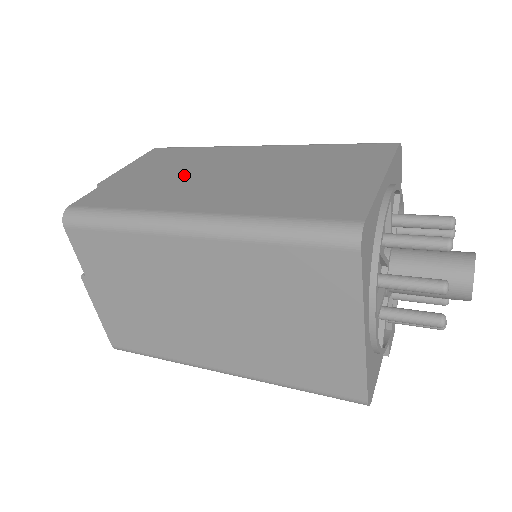
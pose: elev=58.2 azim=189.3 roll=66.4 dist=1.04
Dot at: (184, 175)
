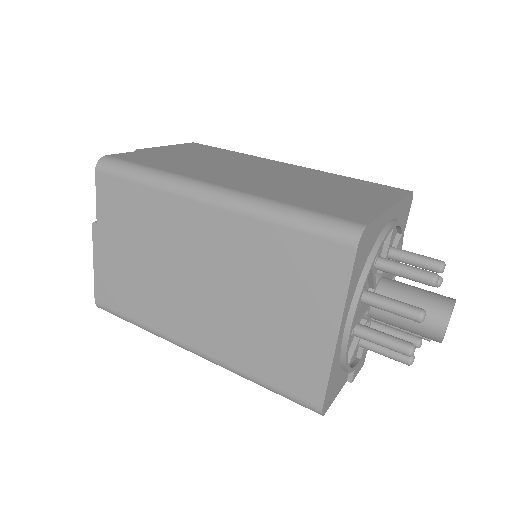
Dot at: (216, 163)
